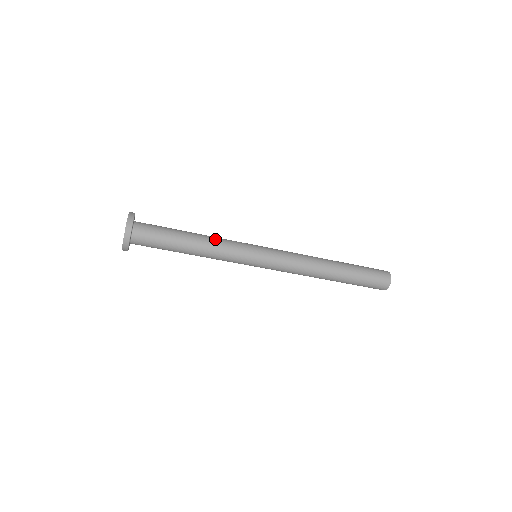
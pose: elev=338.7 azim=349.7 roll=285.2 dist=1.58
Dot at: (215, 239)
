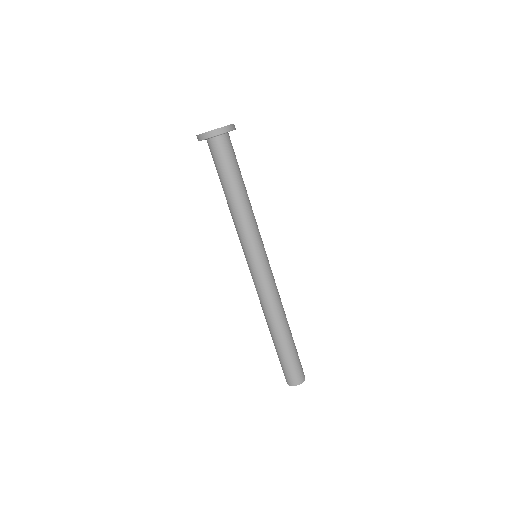
Dot at: occluded
